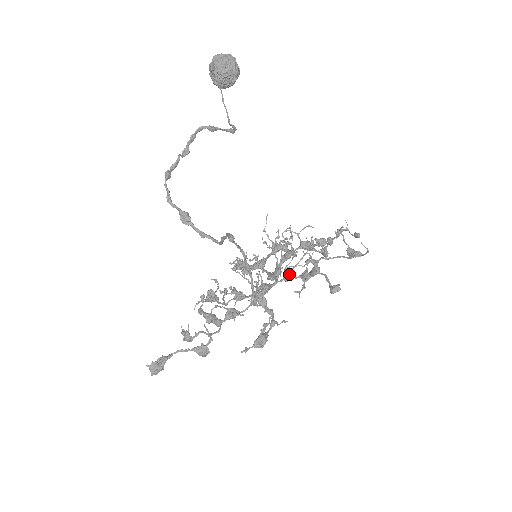
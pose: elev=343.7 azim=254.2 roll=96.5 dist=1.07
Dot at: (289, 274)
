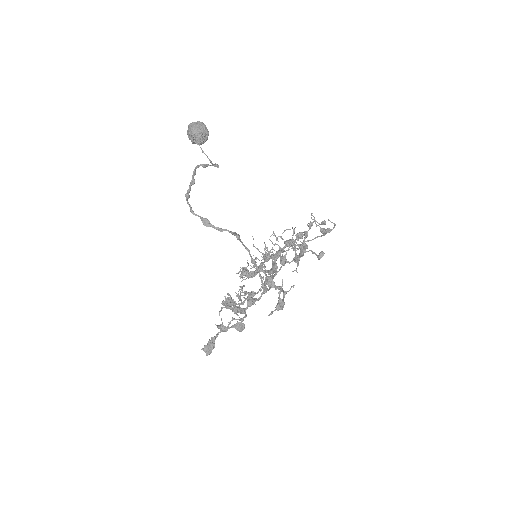
Dot at: (284, 259)
